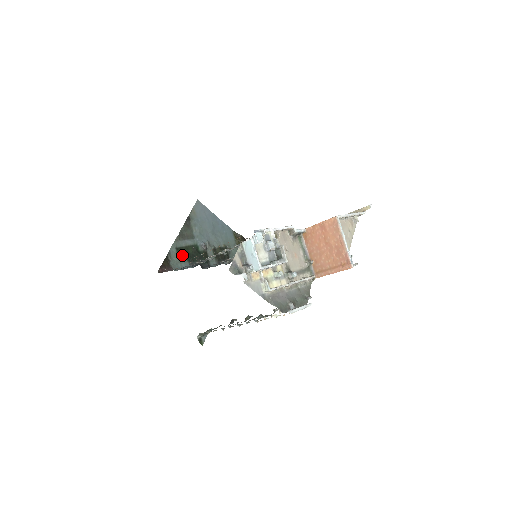
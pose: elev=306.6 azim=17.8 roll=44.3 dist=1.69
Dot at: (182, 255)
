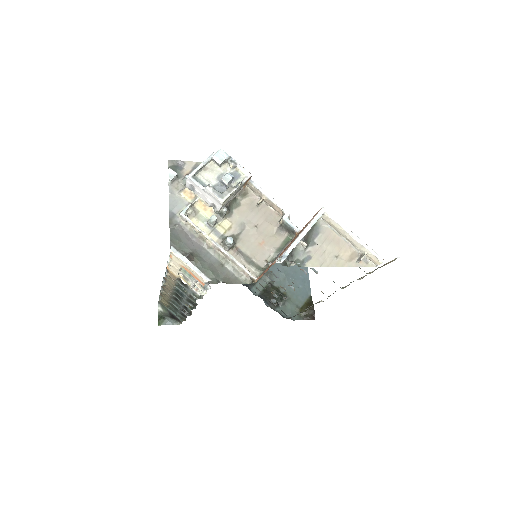
Dot at: occluded
